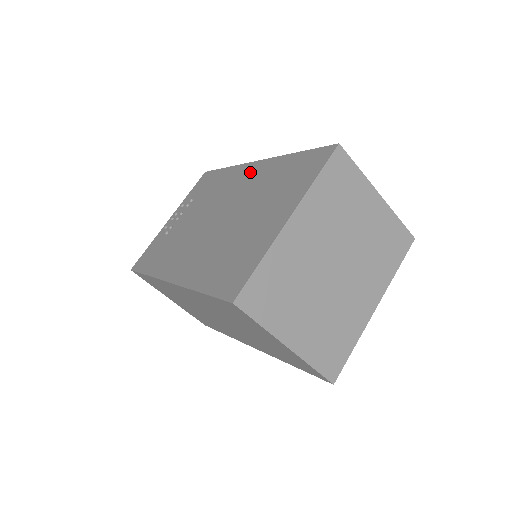
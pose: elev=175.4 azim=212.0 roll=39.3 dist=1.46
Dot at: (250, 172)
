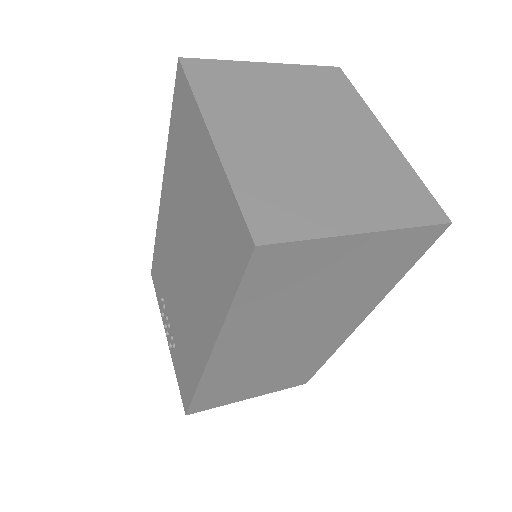
Dot at: (165, 203)
